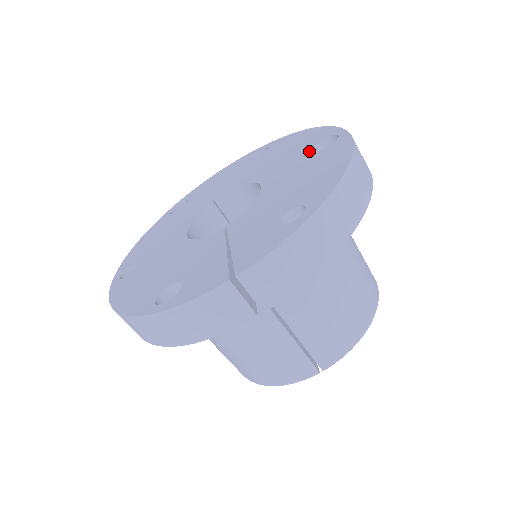
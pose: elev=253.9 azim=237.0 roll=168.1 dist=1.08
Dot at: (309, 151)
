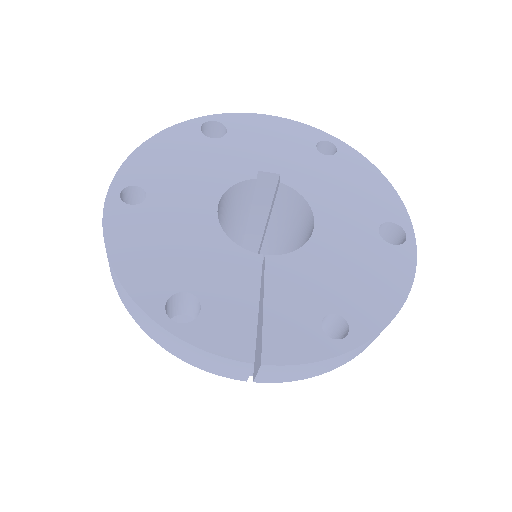
Dot at: (375, 225)
